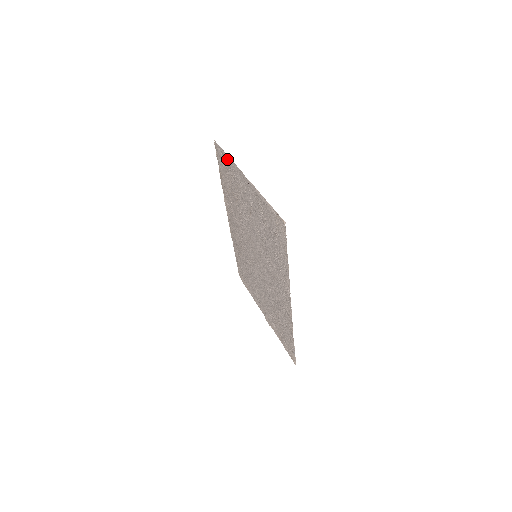
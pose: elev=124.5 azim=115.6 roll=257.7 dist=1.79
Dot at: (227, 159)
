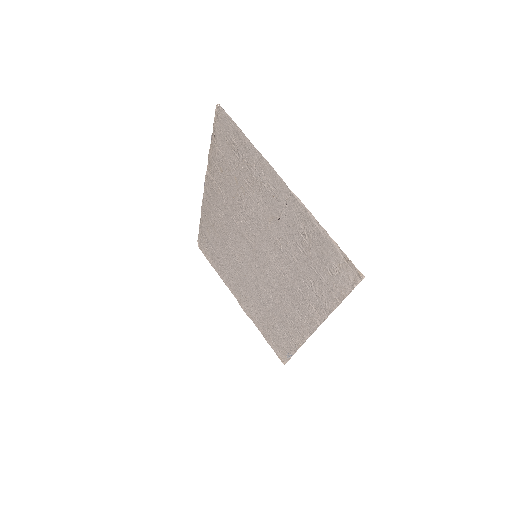
Dot at: (245, 142)
